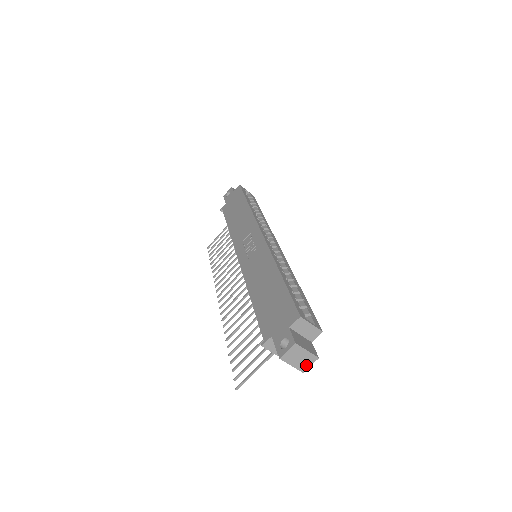
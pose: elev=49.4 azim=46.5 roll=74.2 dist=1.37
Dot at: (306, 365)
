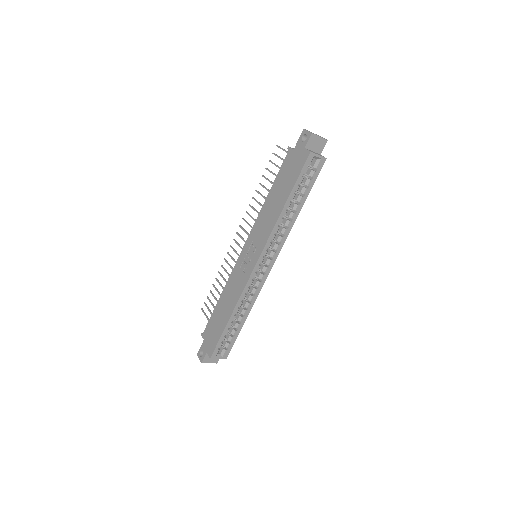
Dot at: occluded
